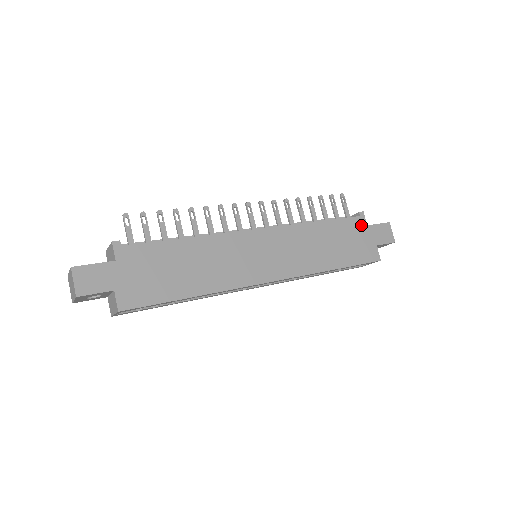
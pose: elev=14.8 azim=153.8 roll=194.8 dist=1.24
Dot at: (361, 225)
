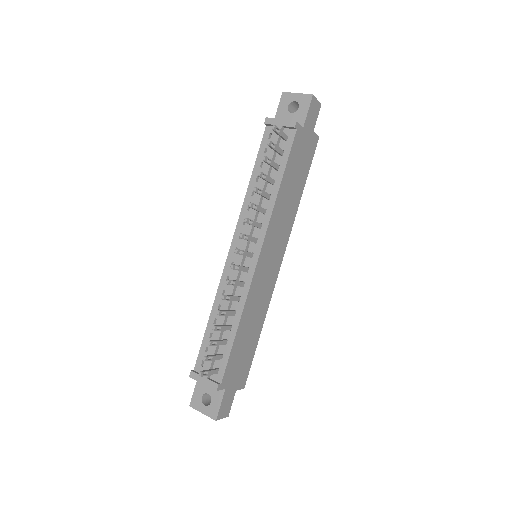
Dot at: (300, 135)
